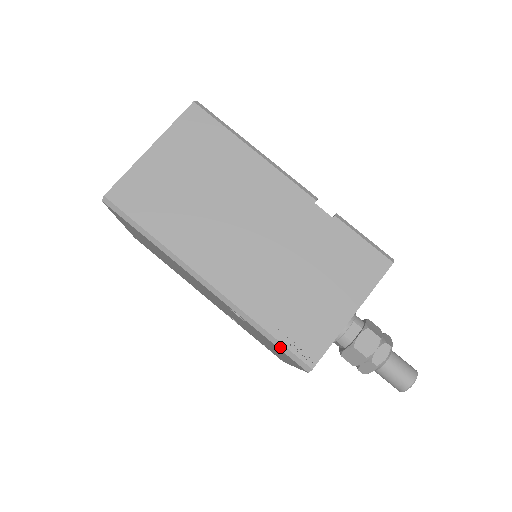
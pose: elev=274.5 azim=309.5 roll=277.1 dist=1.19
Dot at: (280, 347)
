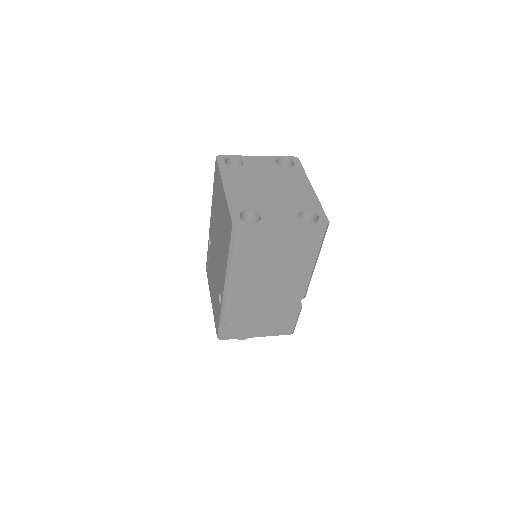
Dot at: (220, 326)
